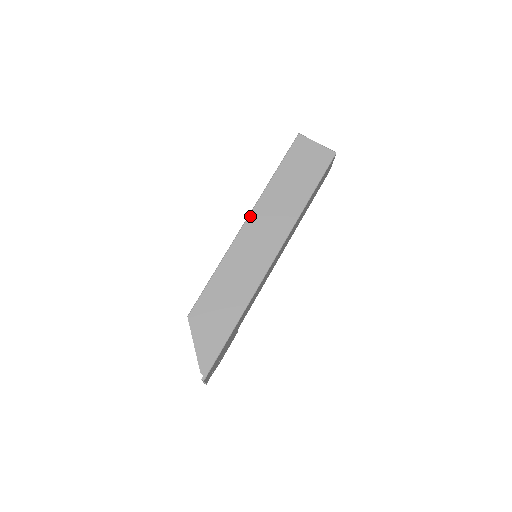
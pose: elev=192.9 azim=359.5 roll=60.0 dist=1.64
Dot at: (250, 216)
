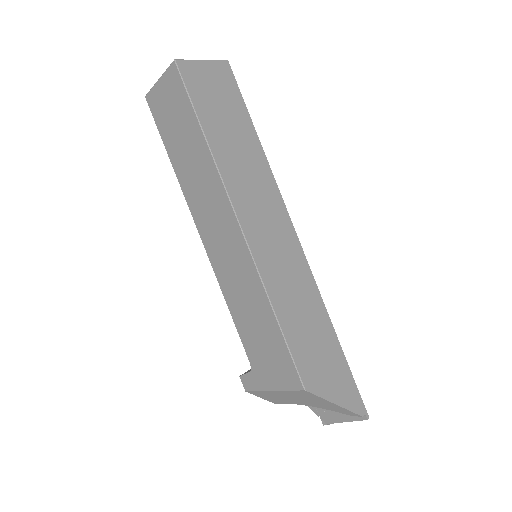
Dot at: (238, 215)
